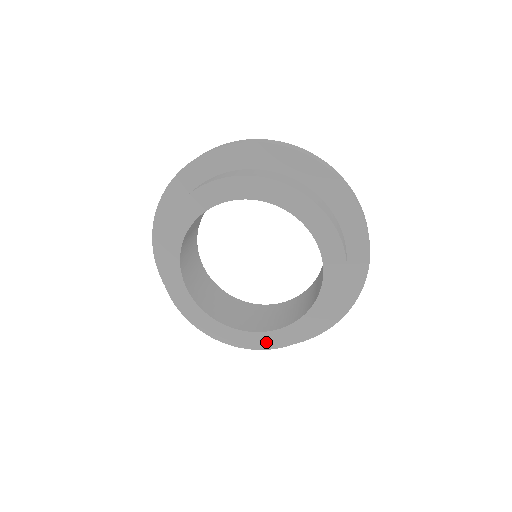
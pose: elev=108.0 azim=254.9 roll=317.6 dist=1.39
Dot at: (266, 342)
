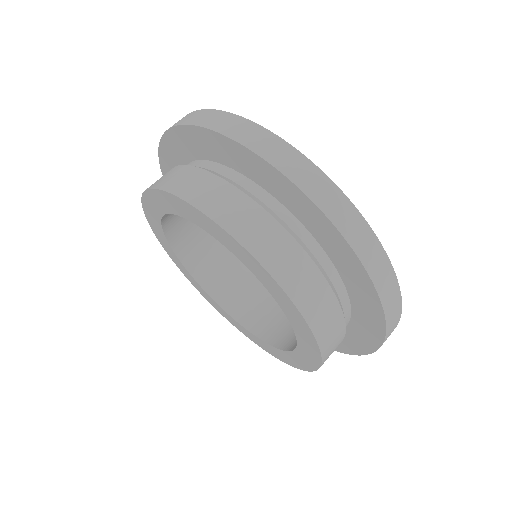
Dot at: (199, 289)
